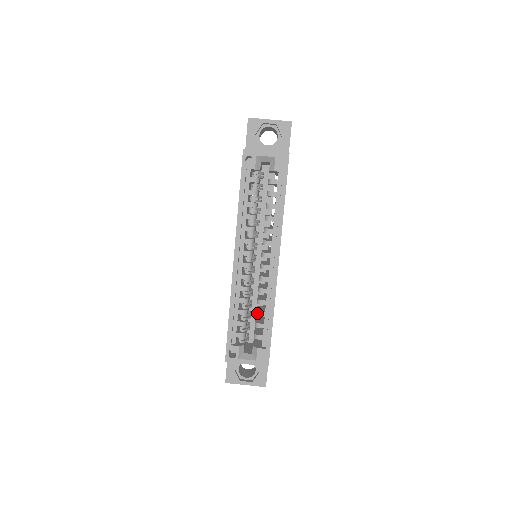
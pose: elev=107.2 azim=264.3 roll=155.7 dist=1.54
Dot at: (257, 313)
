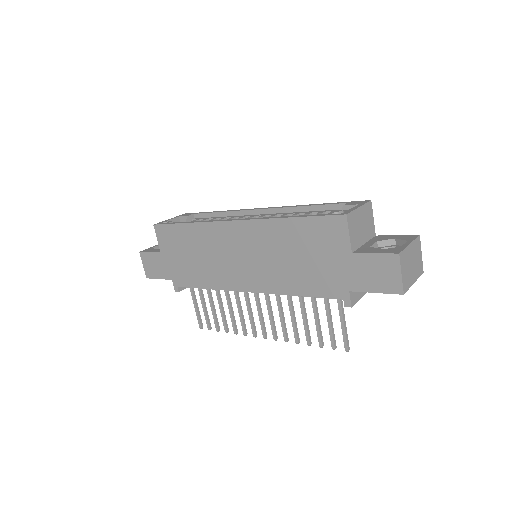
Dot at: occluded
